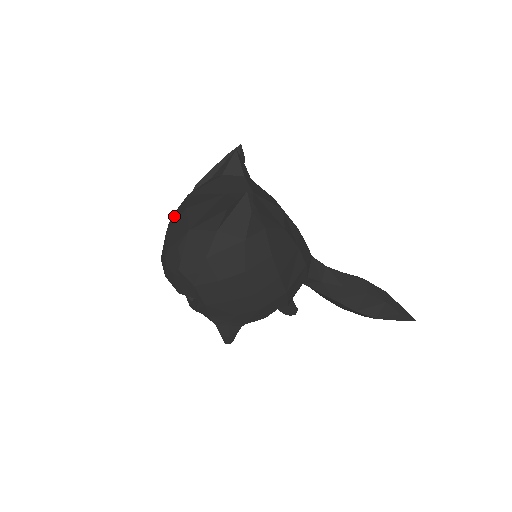
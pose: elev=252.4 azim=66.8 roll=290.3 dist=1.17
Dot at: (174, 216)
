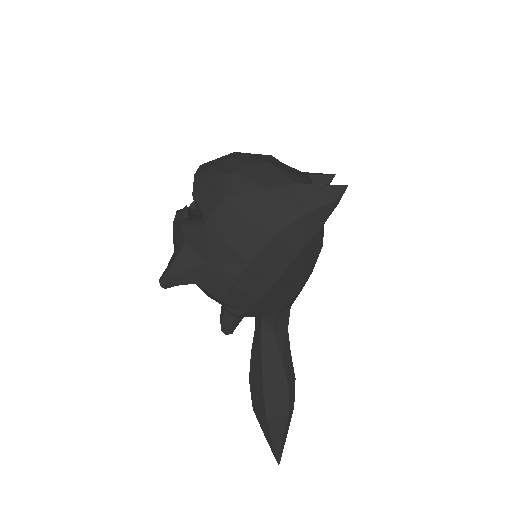
Dot at: occluded
